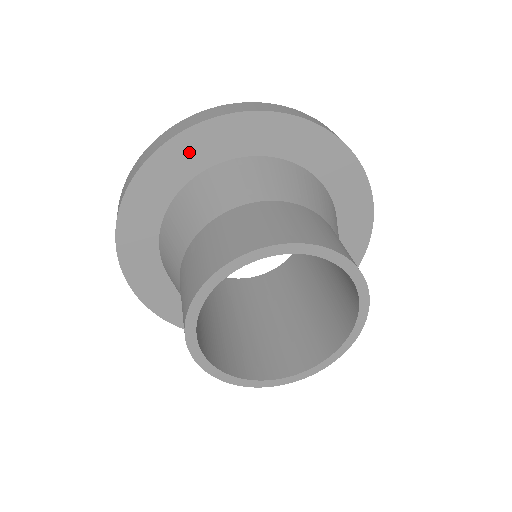
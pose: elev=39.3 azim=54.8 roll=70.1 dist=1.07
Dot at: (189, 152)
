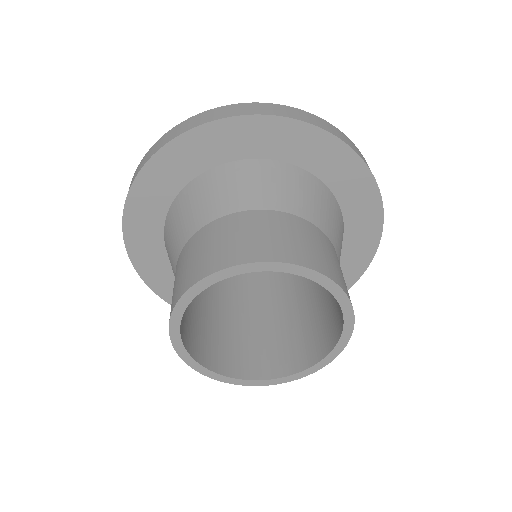
Dot at: (154, 188)
